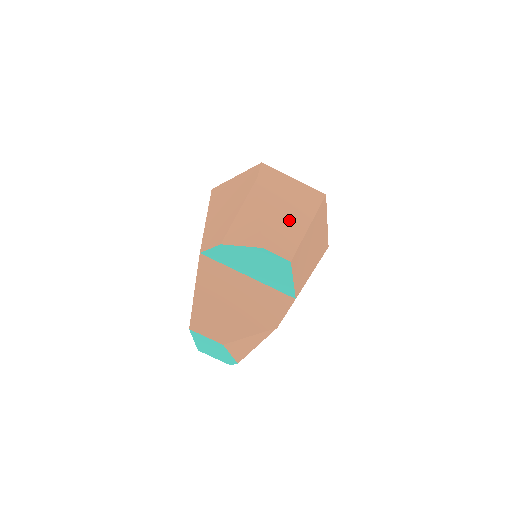
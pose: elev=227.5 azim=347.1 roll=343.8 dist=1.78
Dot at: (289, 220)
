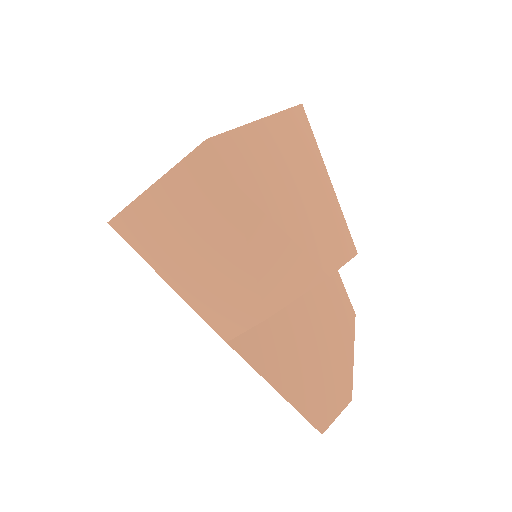
Dot at: (312, 199)
